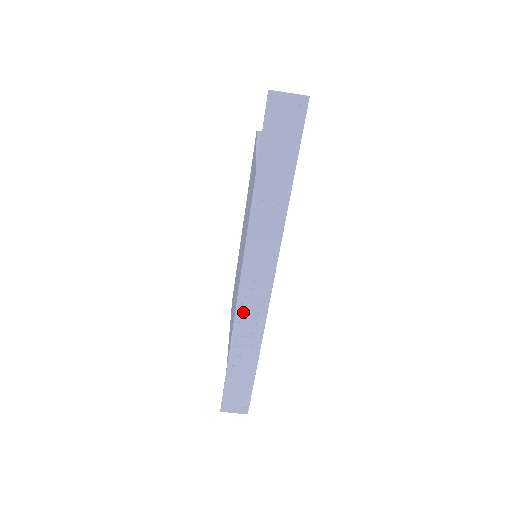
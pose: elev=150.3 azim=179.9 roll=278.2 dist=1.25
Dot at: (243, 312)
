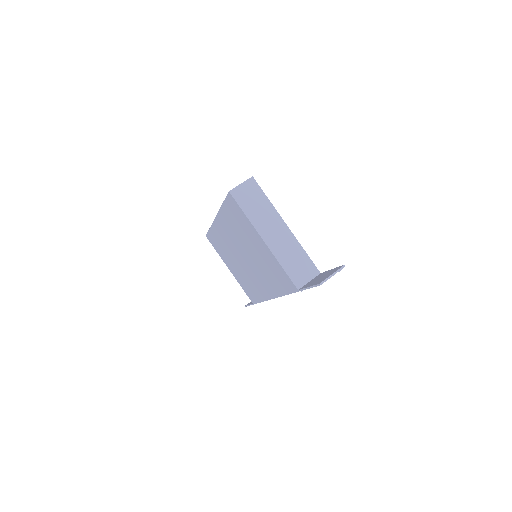
Dot at: occluded
